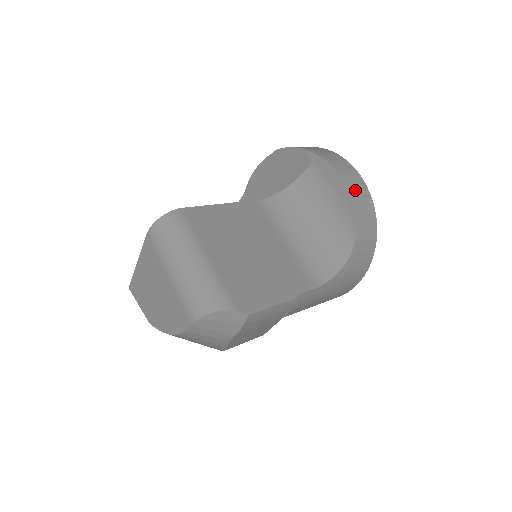
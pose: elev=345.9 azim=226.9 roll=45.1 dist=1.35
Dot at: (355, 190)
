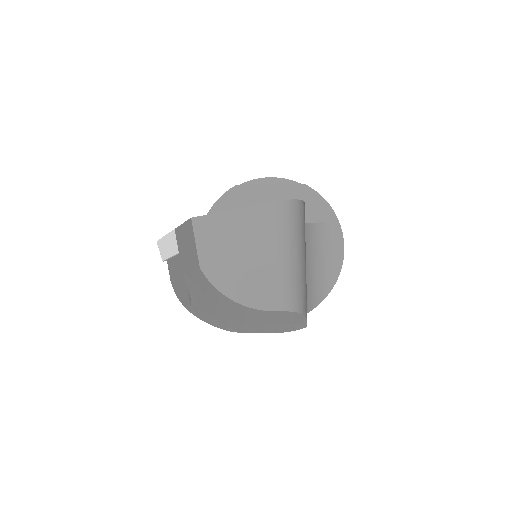
Dot at: occluded
